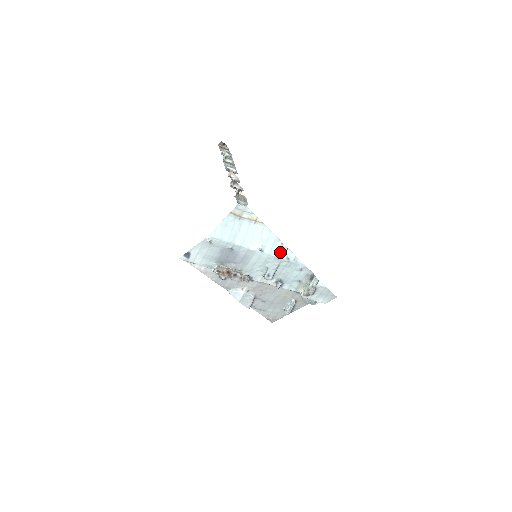
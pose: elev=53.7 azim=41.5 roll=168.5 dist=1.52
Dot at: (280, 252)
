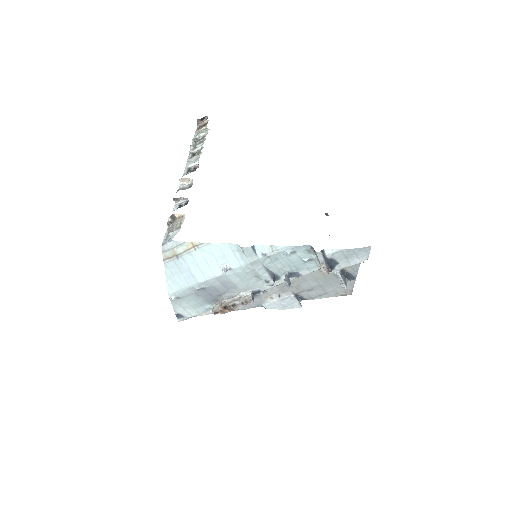
Dot at: (249, 256)
